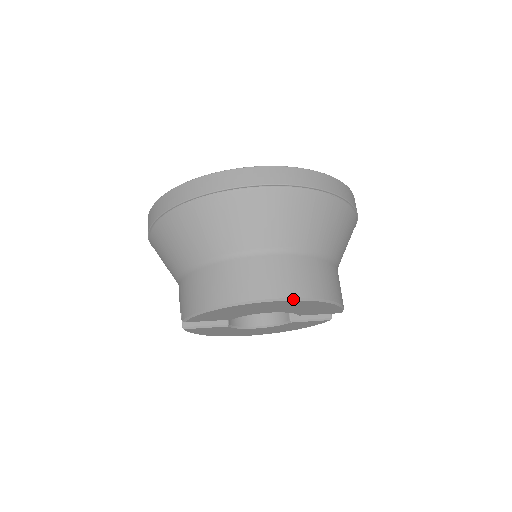
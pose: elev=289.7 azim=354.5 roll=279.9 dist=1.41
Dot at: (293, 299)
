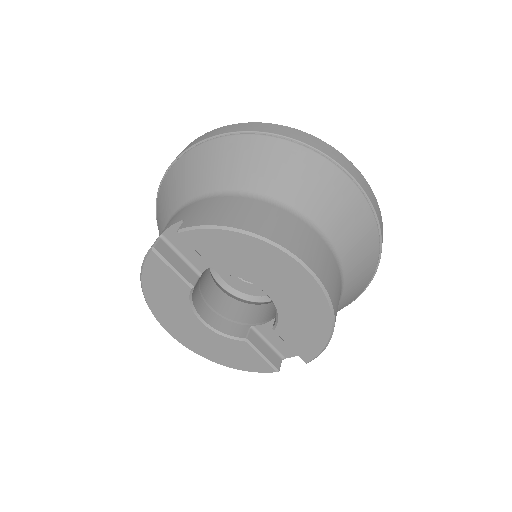
Dot at: (322, 285)
